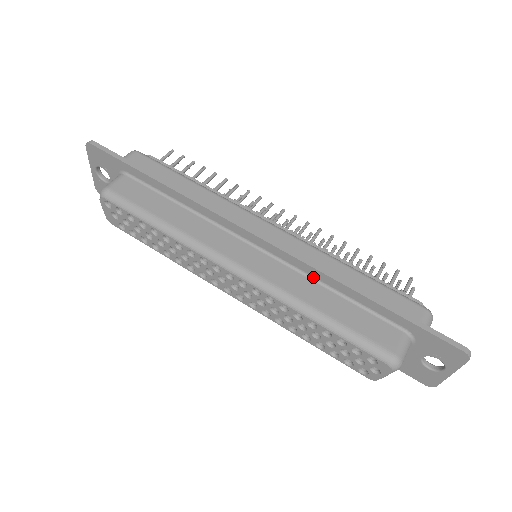
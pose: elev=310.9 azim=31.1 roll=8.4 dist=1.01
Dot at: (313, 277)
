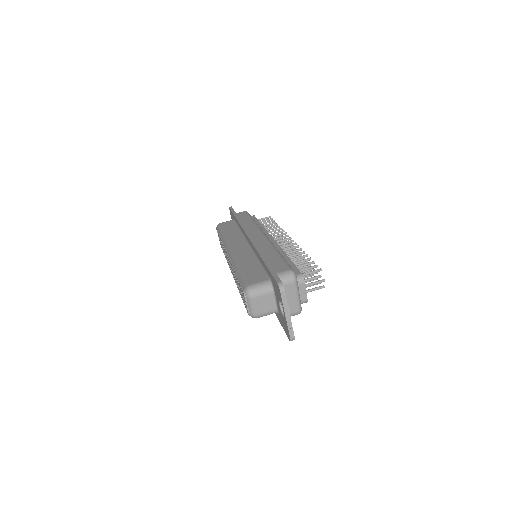
Dot at: (256, 254)
